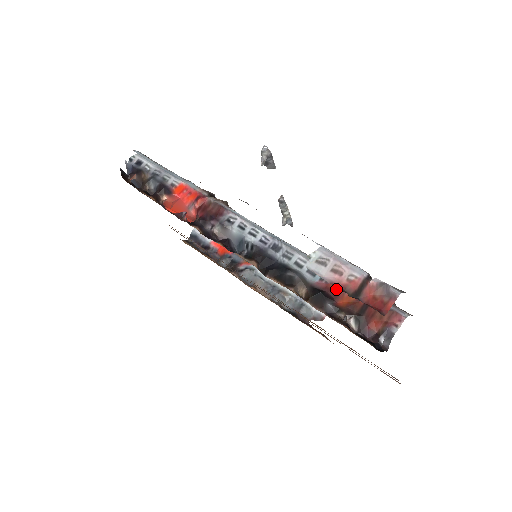
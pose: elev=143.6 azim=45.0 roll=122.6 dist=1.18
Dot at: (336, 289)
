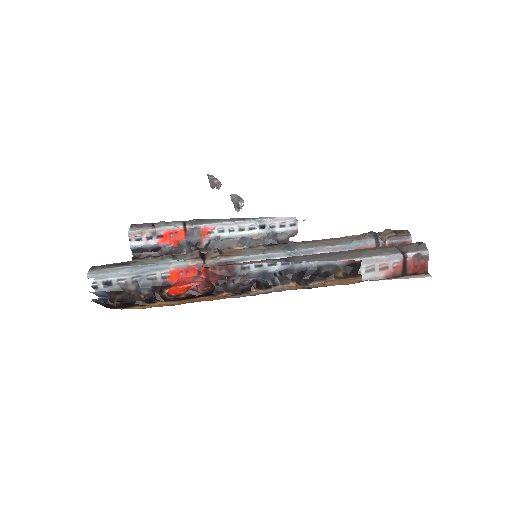
Dot at: occluded
